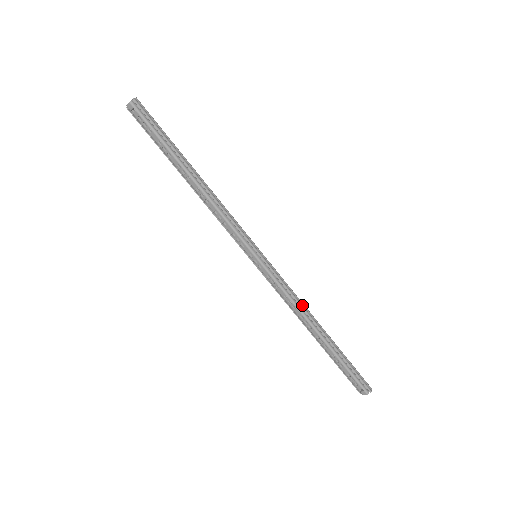
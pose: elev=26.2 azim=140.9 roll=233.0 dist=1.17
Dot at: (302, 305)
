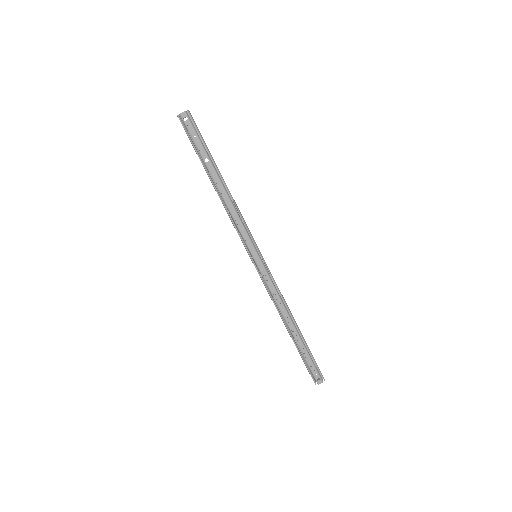
Dot at: (285, 301)
